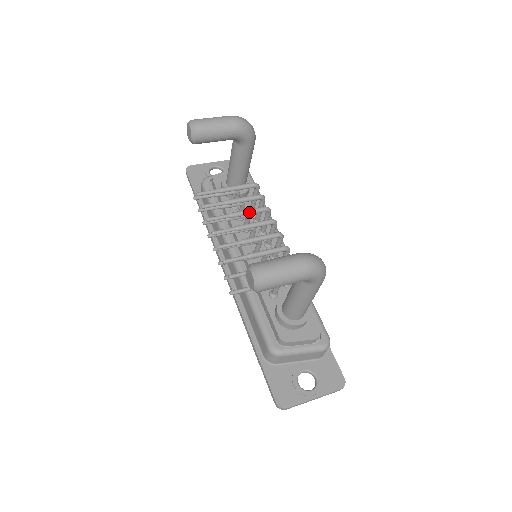
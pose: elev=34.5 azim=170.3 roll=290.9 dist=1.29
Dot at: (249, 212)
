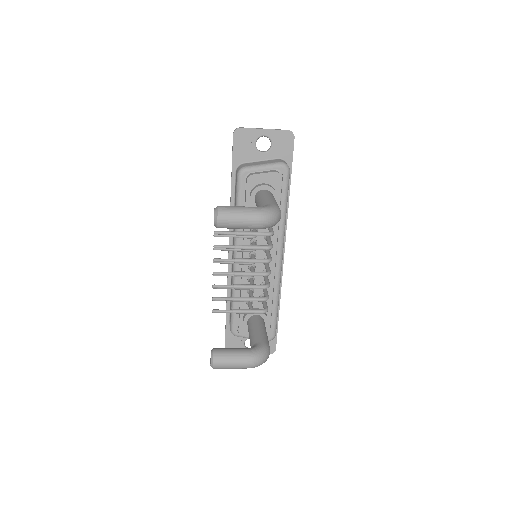
Dot at: occluded
